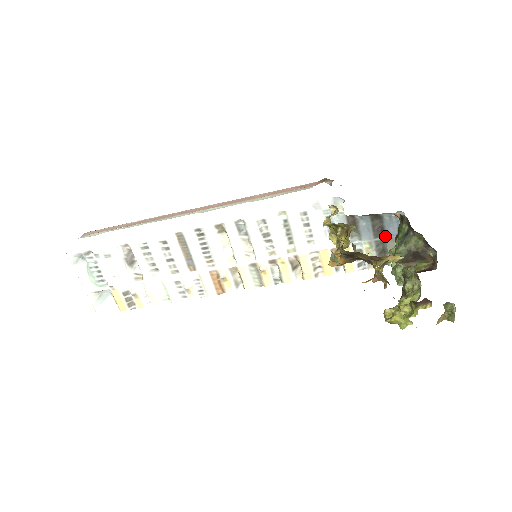
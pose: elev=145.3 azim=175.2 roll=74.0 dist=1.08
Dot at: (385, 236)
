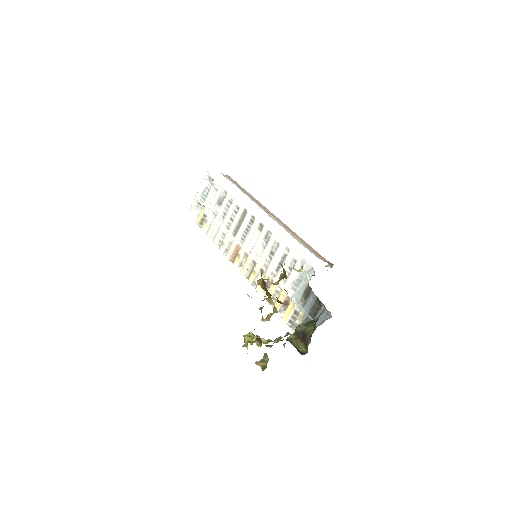
Dot at: occluded
